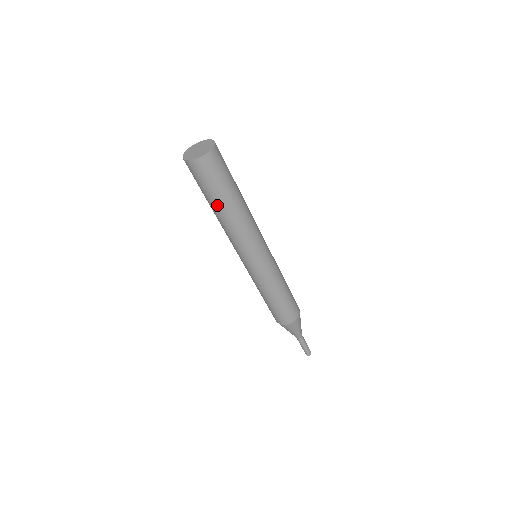
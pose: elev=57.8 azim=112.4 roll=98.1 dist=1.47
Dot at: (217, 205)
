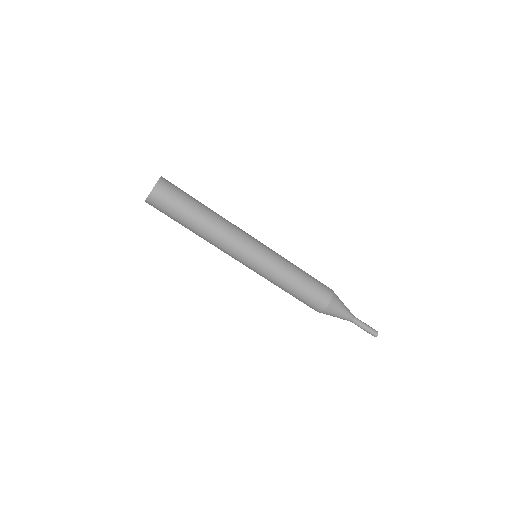
Dot at: (193, 218)
